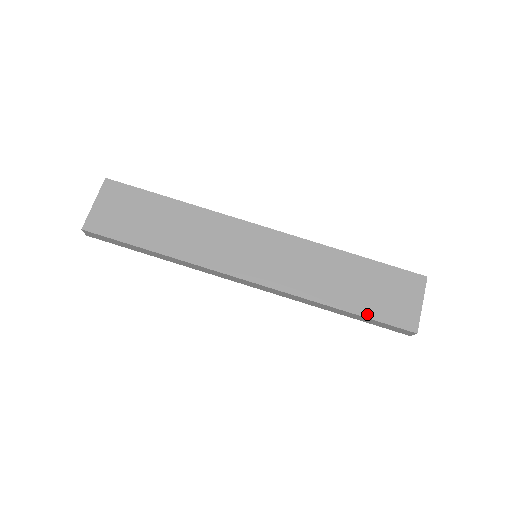
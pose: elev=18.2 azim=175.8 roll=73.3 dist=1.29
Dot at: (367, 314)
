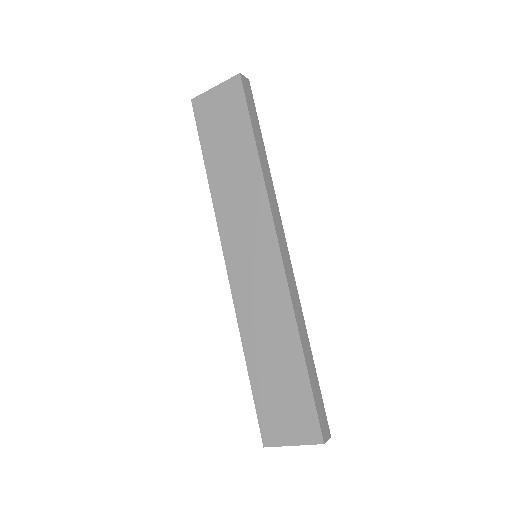
Dot at: (255, 390)
